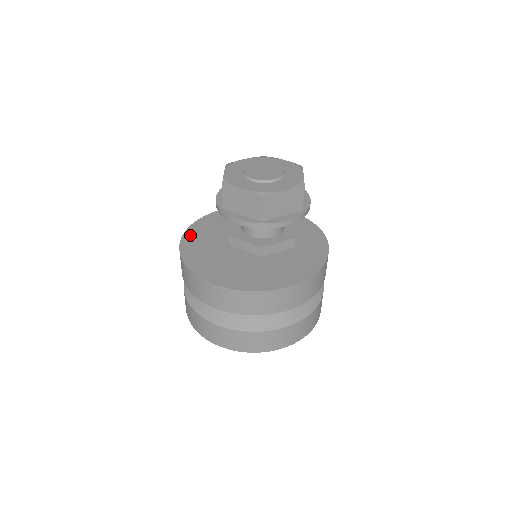
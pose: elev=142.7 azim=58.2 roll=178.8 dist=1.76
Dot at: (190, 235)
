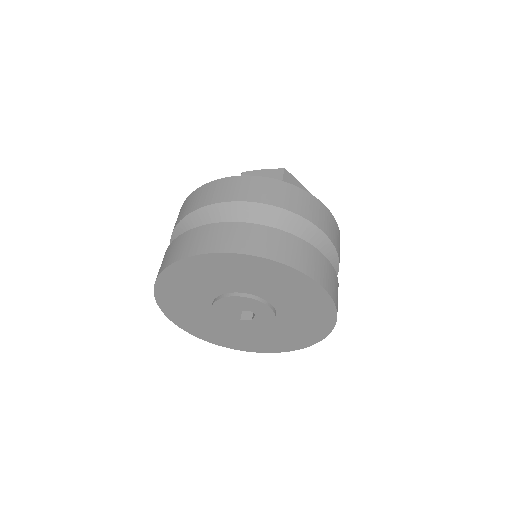
Dot at: occluded
